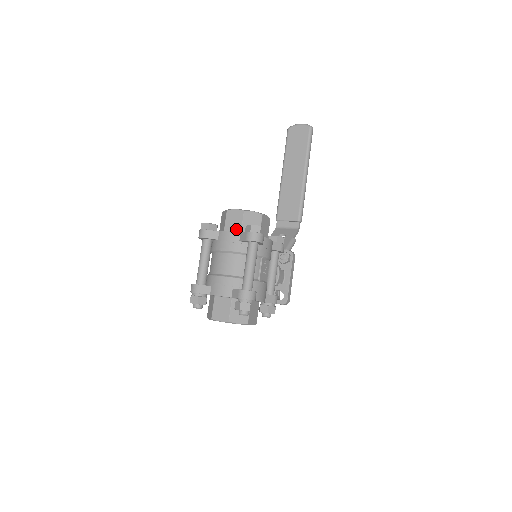
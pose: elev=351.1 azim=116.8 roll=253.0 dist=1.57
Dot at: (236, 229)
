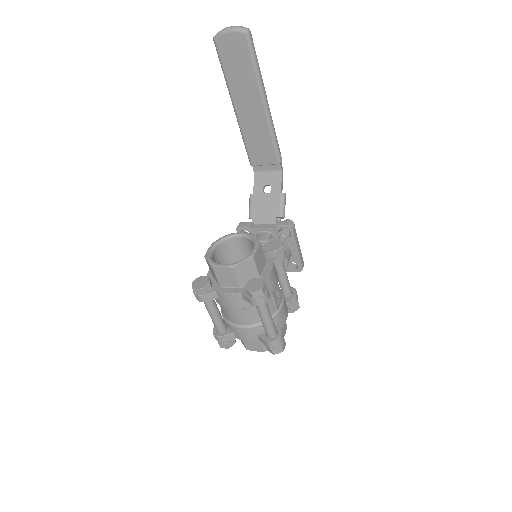
Dot at: (233, 285)
